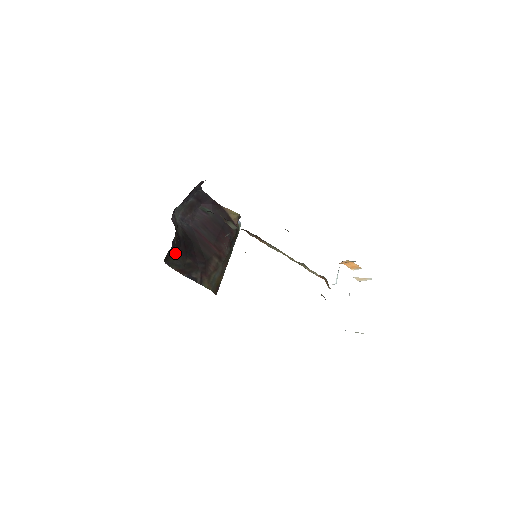
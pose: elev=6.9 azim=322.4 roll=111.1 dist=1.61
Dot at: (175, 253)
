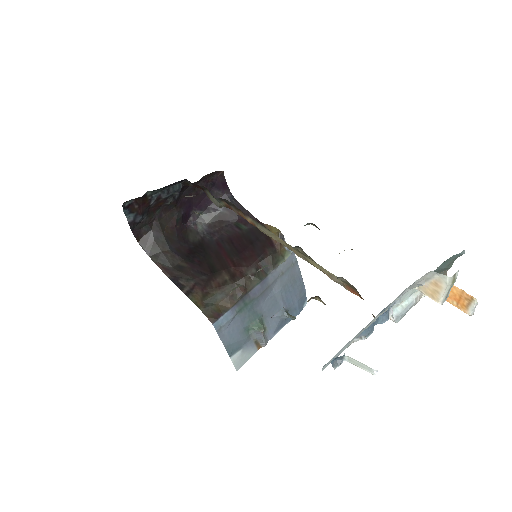
Dot at: (161, 243)
